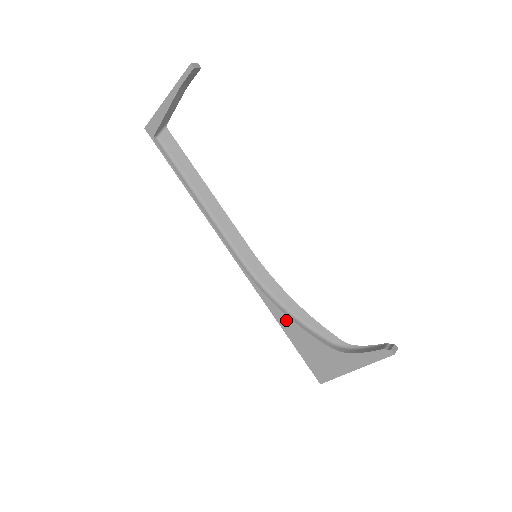
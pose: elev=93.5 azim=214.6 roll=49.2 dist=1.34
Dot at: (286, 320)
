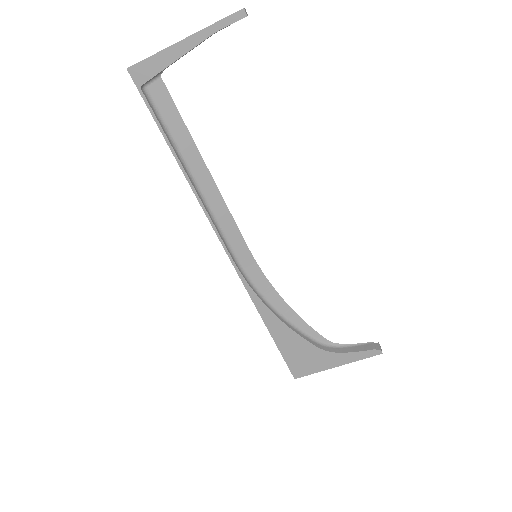
Dot at: (277, 323)
